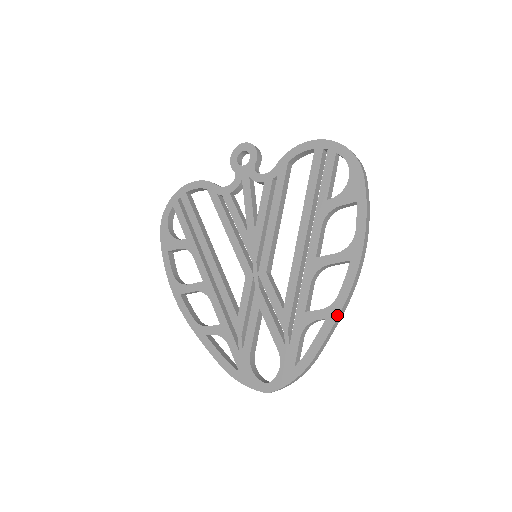
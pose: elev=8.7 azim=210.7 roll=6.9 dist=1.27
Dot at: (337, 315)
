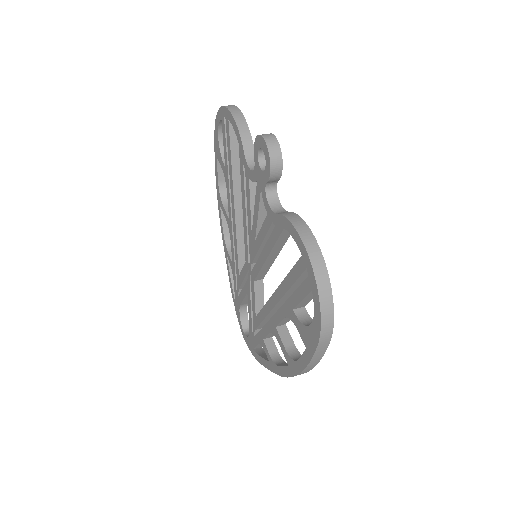
Dot at: (273, 371)
